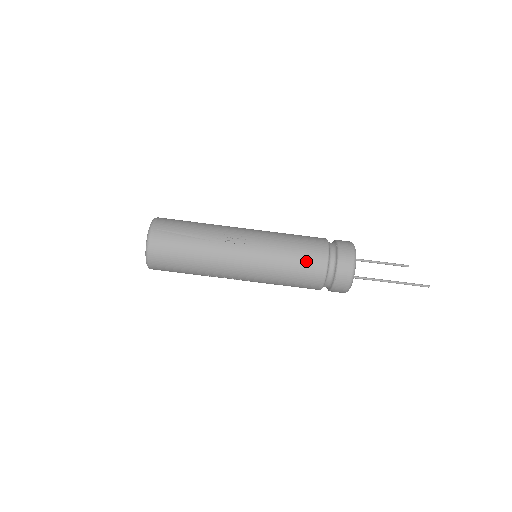
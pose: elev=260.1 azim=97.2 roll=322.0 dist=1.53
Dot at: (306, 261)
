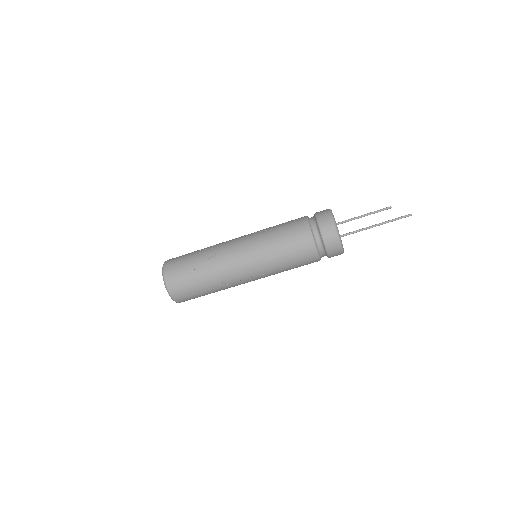
Dot at: (302, 265)
